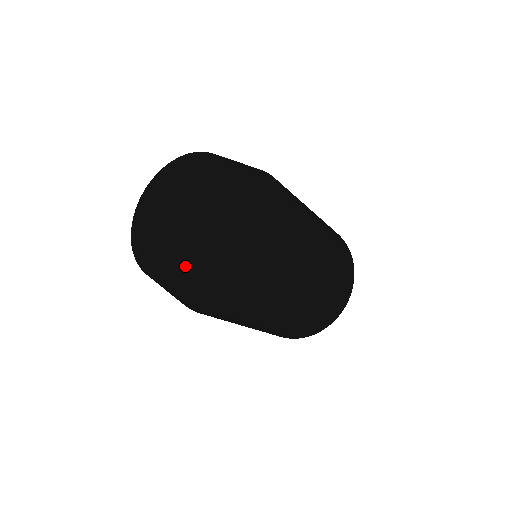
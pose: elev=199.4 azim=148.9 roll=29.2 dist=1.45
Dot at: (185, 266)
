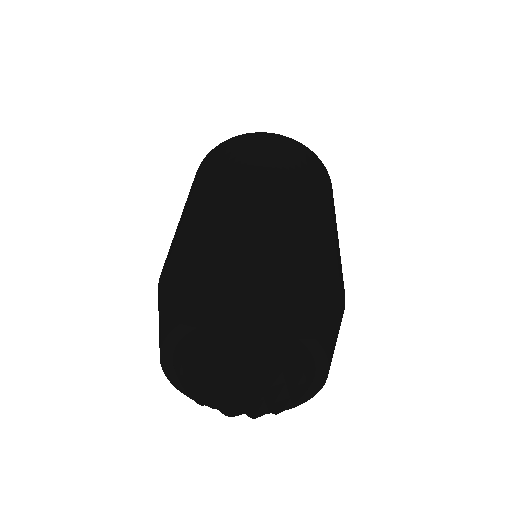
Dot at: occluded
